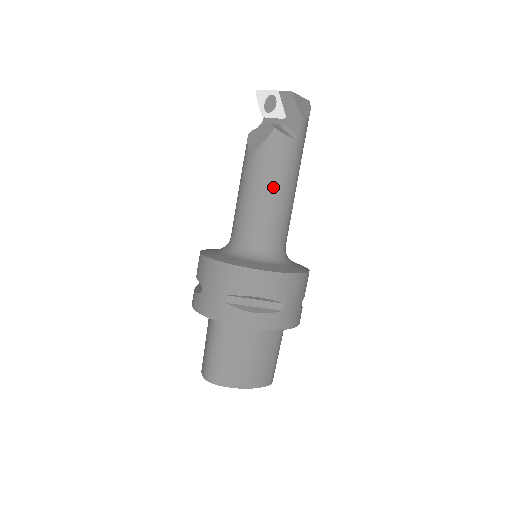
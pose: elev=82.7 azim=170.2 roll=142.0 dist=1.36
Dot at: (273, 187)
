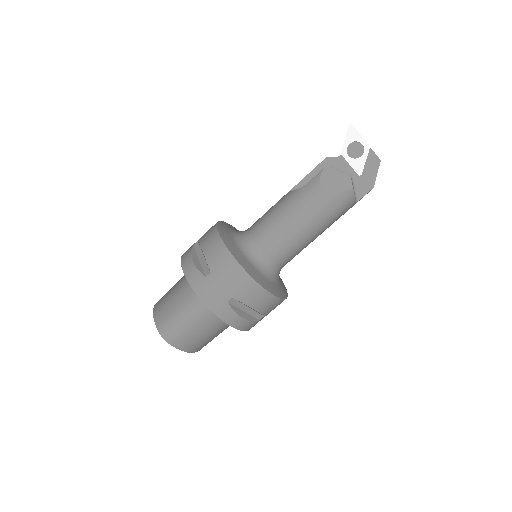
Dot at: (316, 229)
